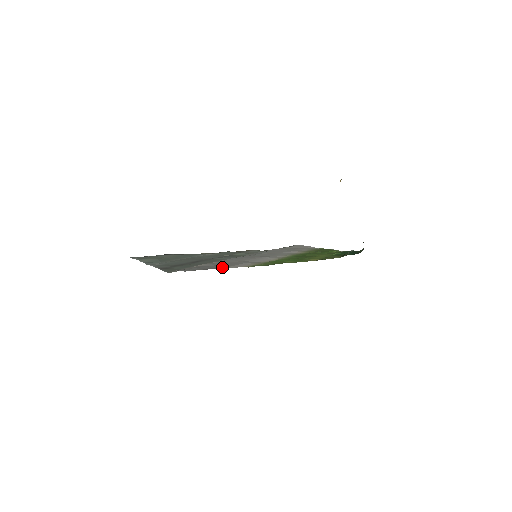
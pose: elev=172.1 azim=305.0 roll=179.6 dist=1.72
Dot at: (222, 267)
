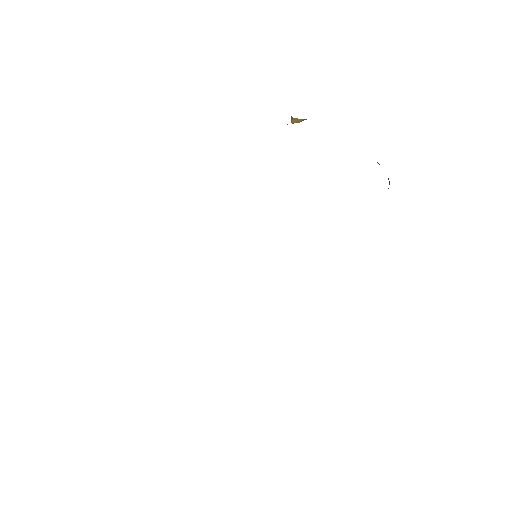
Dot at: occluded
